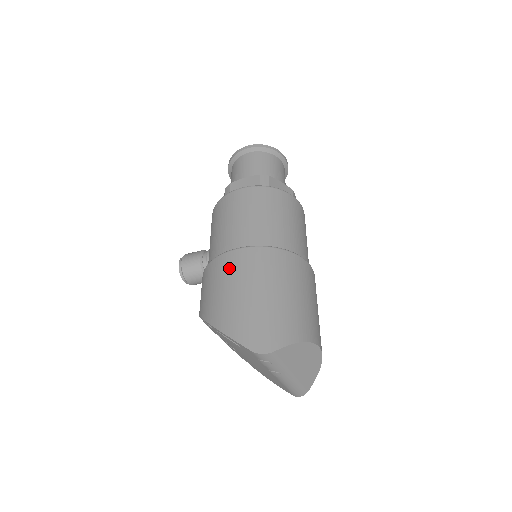
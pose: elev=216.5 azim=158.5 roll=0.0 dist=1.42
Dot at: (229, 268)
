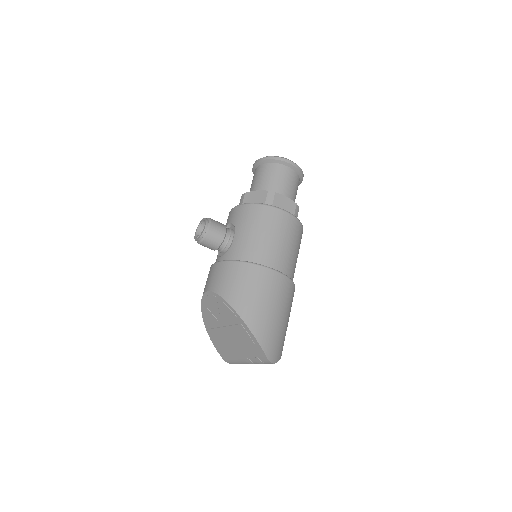
Dot at: (269, 285)
